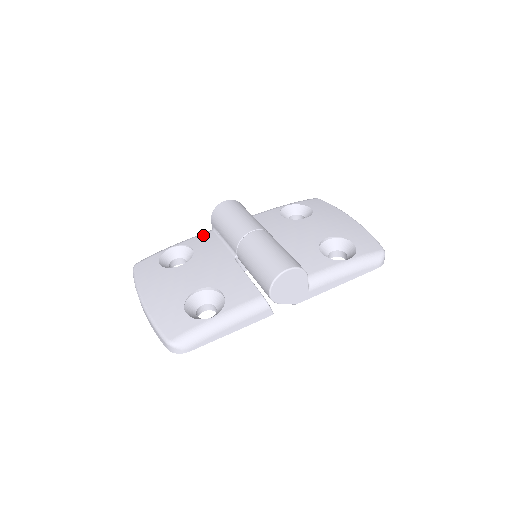
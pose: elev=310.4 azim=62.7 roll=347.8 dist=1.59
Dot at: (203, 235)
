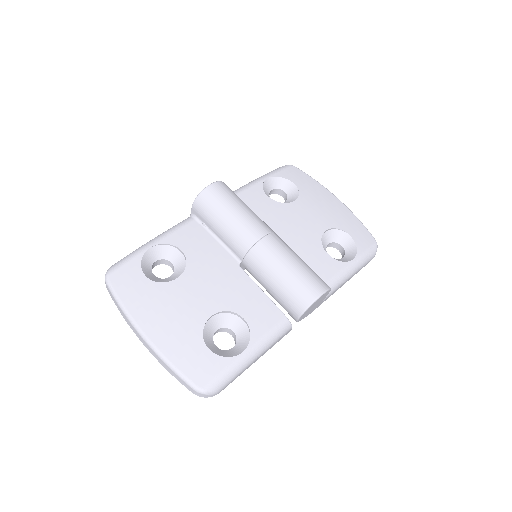
Dot at: (186, 227)
